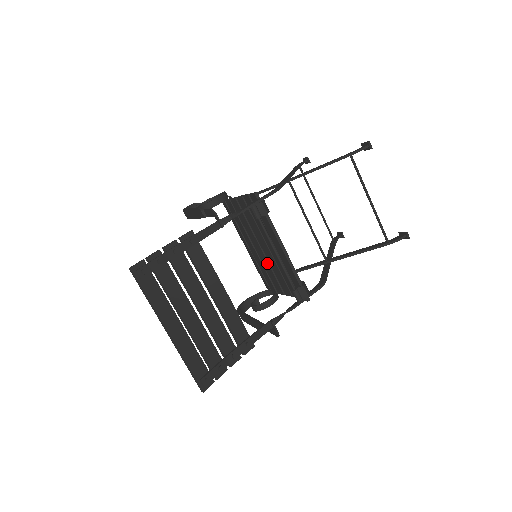
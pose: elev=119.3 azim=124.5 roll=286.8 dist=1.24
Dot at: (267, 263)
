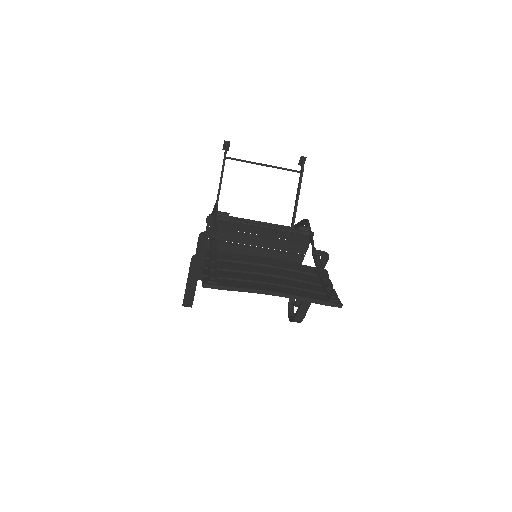
Dot at: occluded
